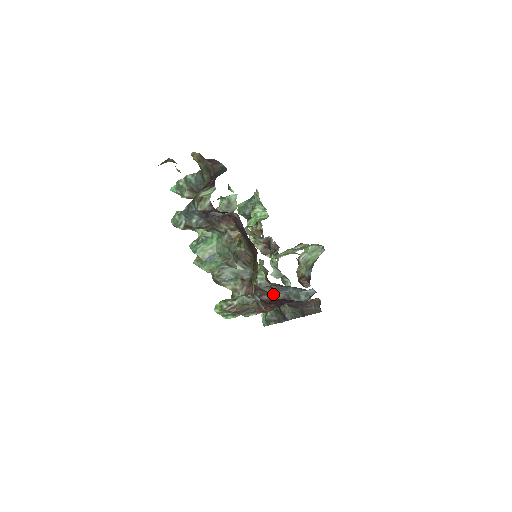
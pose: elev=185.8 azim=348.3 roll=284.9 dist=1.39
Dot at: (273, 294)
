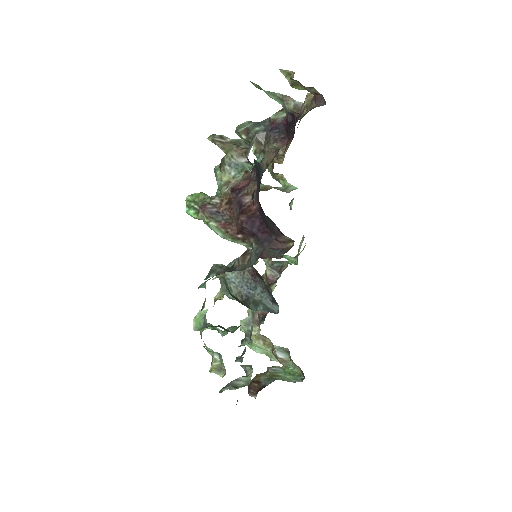
Dot at: (245, 252)
